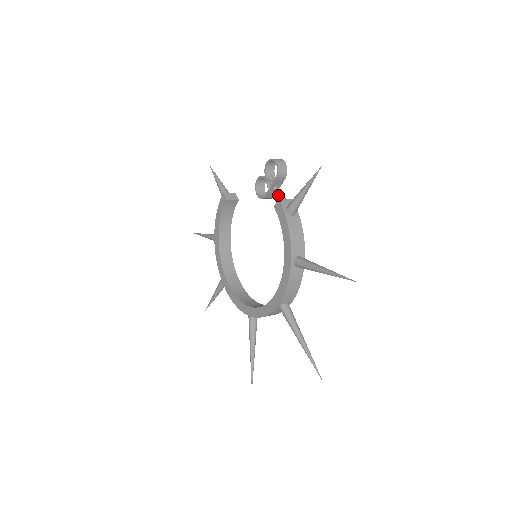
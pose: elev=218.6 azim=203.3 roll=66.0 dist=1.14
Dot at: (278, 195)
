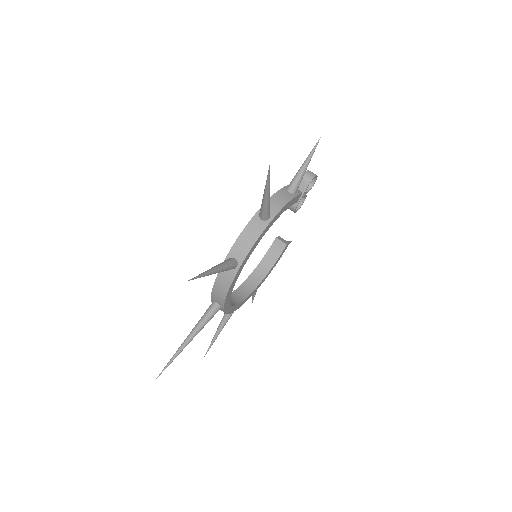
Dot at: occluded
